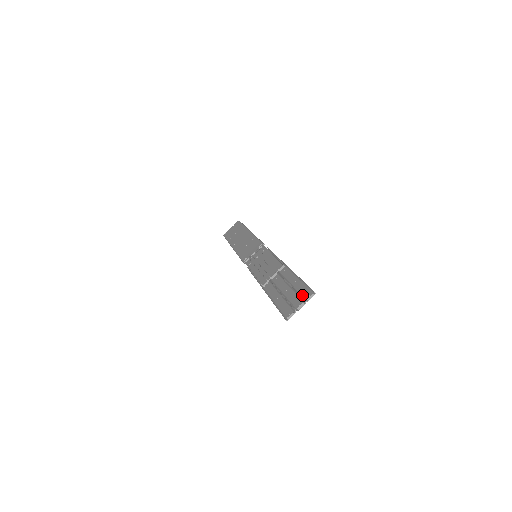
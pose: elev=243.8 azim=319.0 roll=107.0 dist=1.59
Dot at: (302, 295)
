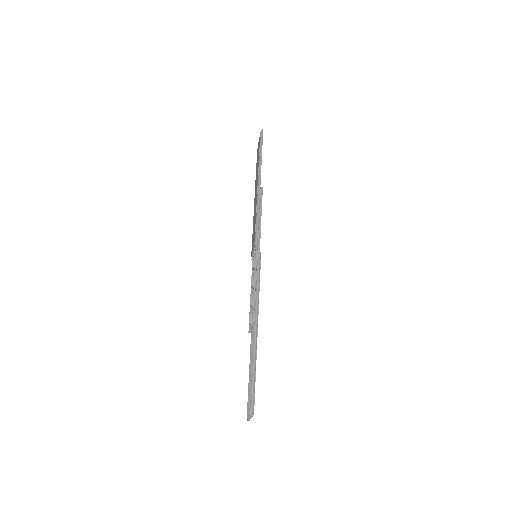
Dot at: occluded
